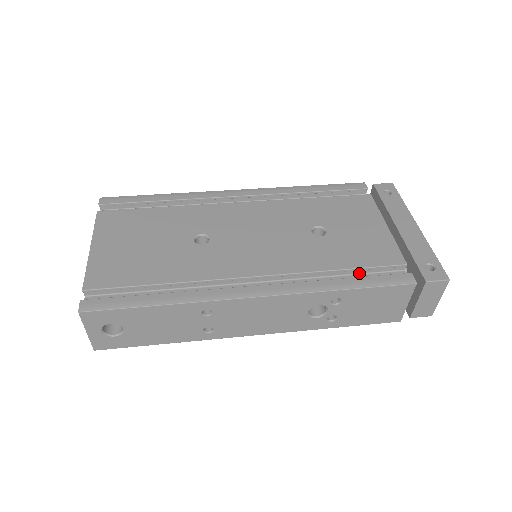
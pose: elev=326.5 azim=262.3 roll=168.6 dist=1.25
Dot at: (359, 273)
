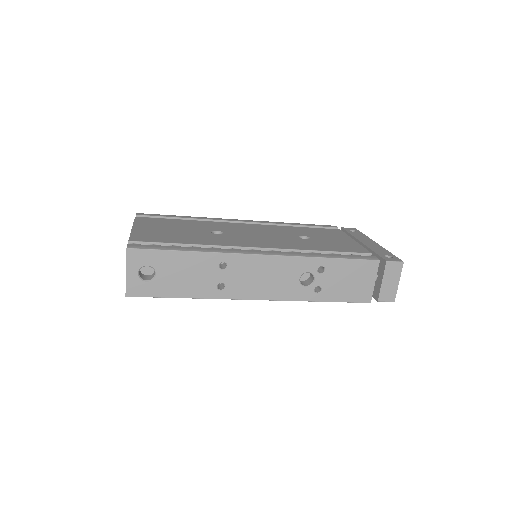
Dot at: occluded
